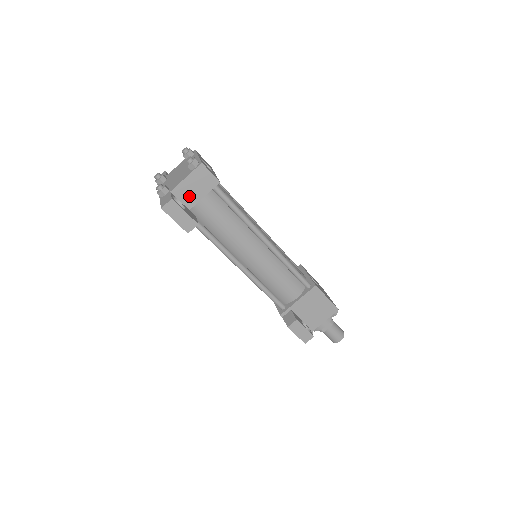
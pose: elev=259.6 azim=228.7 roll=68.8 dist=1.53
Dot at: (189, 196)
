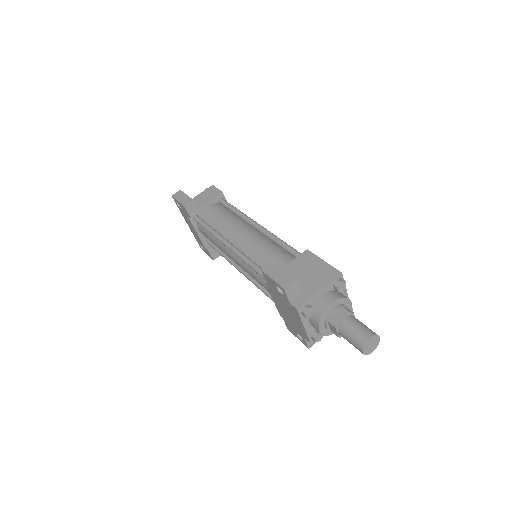
Dot at: (199, 203)
